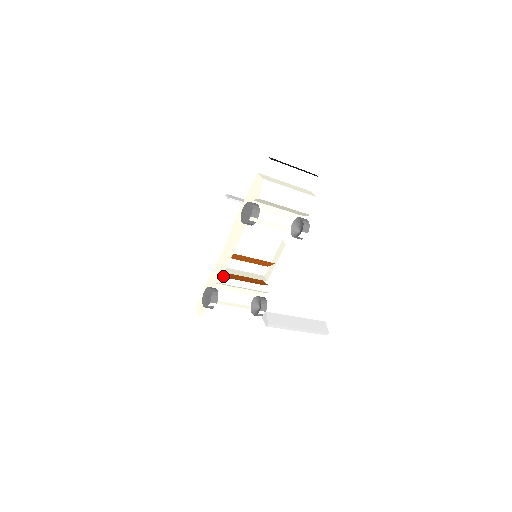
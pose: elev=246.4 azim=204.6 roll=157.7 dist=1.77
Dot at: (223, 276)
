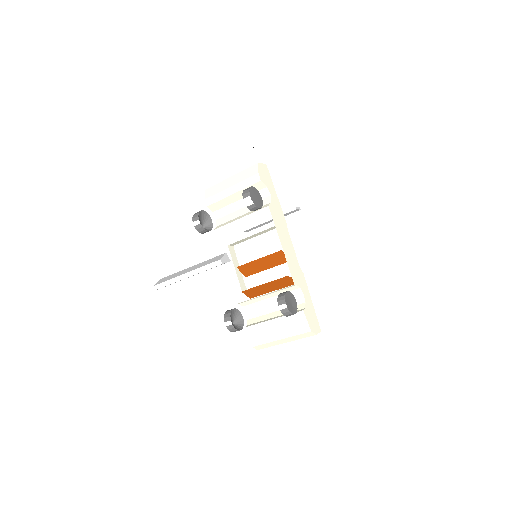
Dot at: (247, 295)
